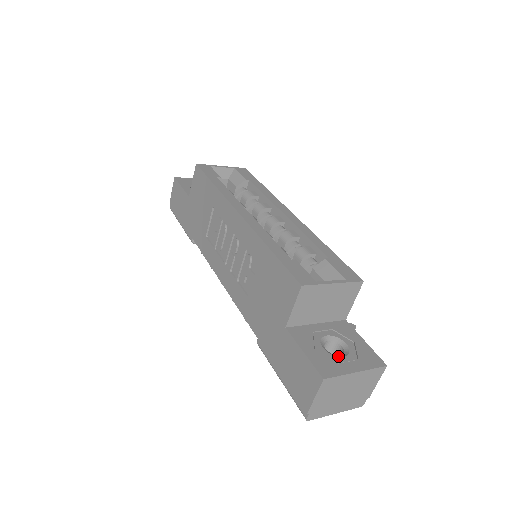
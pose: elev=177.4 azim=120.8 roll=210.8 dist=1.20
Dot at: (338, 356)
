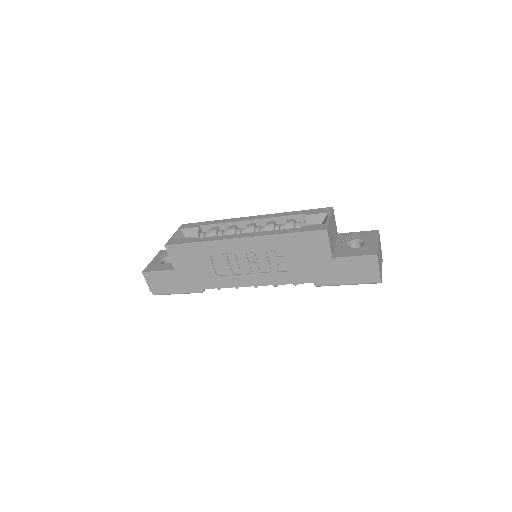
Dot at: (363, 245)
